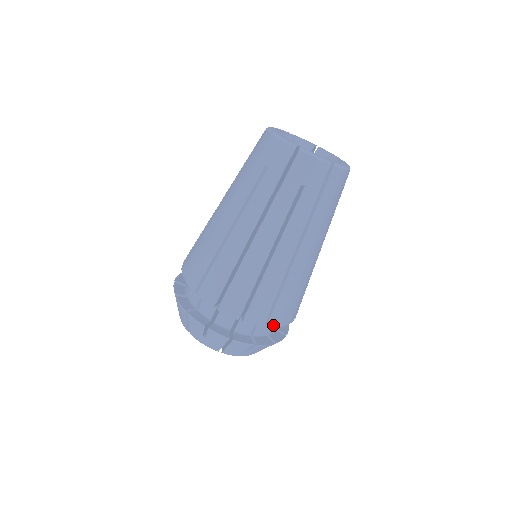
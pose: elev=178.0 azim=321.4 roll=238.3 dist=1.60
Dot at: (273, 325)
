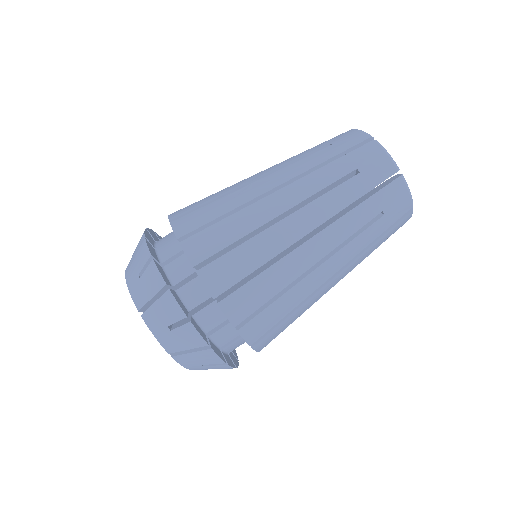
Dot at: (257, 348)
